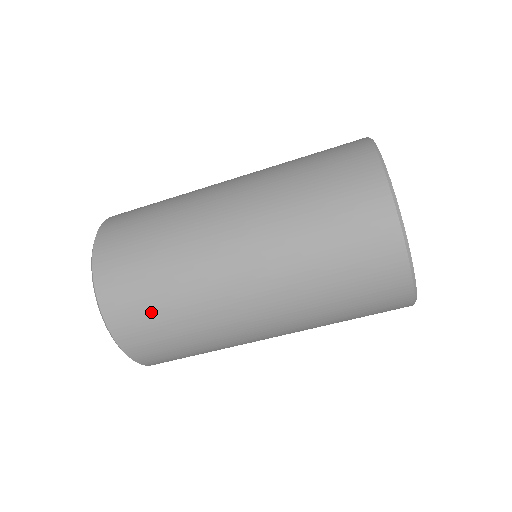
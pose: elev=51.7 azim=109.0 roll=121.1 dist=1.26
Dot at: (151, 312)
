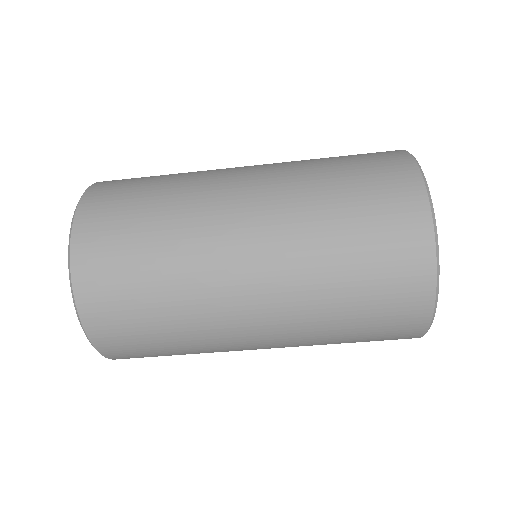
Dot at: (134, 301)
